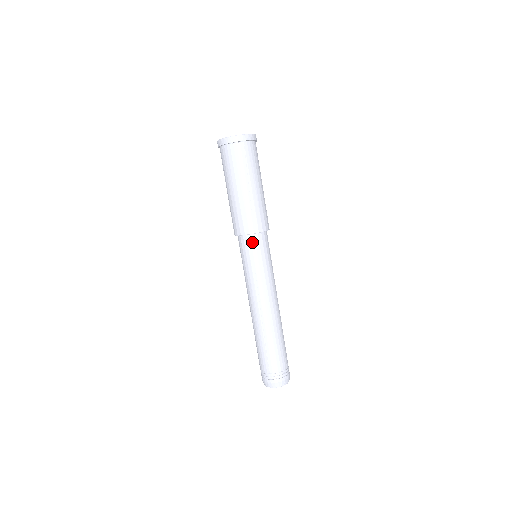
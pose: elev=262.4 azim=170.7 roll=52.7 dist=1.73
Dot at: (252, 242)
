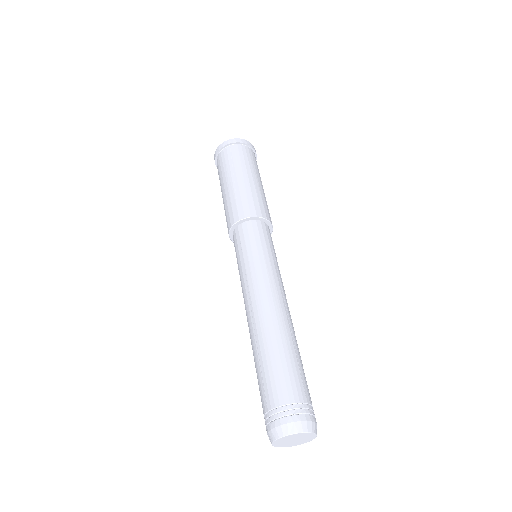
Dot at: (240, 232)
